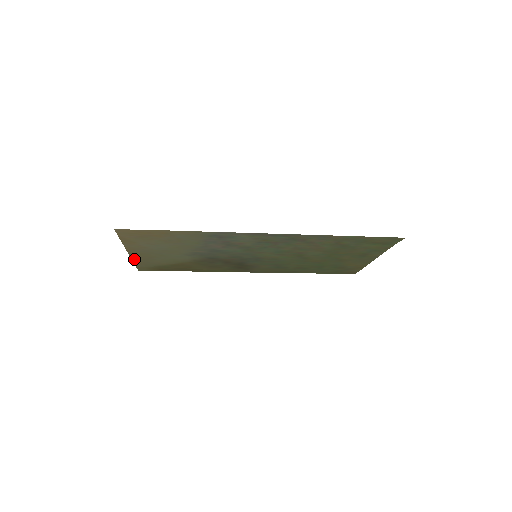
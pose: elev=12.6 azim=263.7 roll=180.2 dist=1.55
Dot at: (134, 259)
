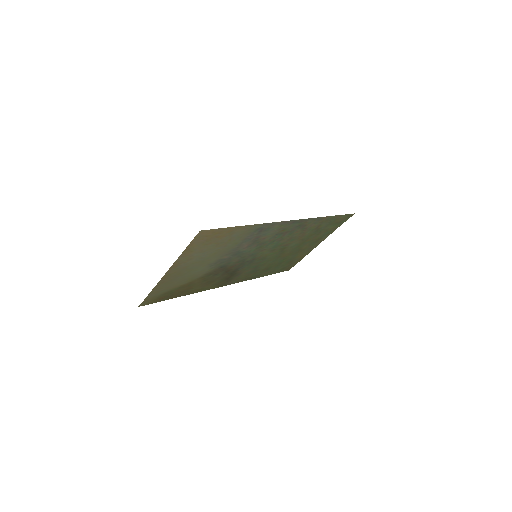
Dot at: (158, 284)
